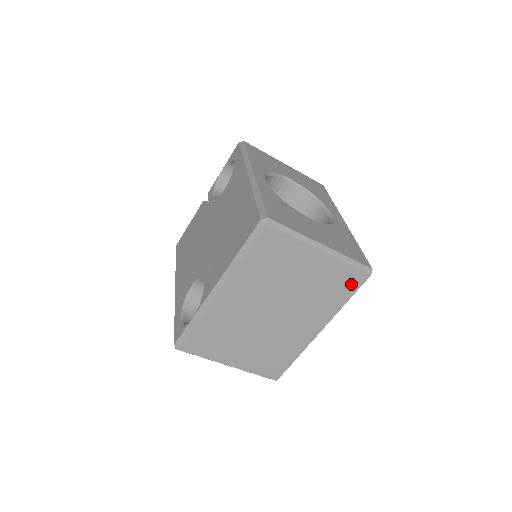
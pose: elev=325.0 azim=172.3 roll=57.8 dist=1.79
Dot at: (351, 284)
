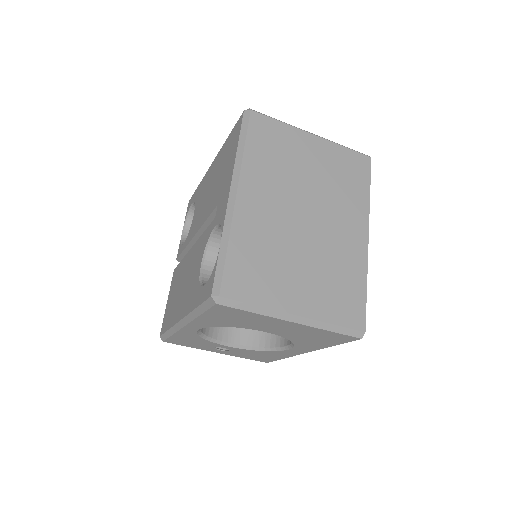
Dot at: (360, 170)
